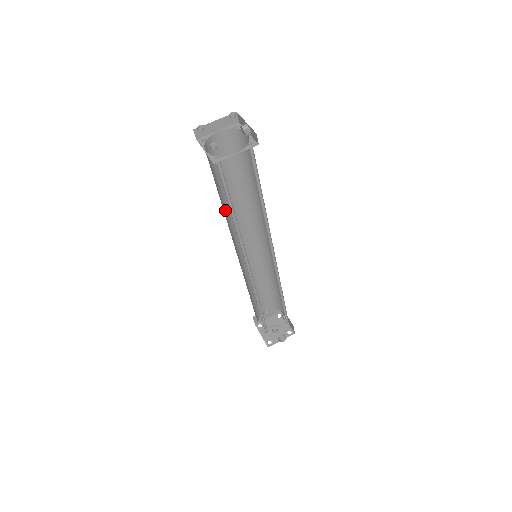
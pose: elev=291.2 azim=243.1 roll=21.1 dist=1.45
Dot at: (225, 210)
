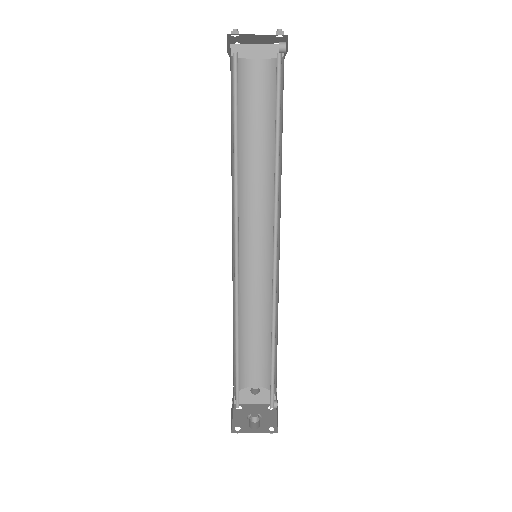
Dot at: occluded
